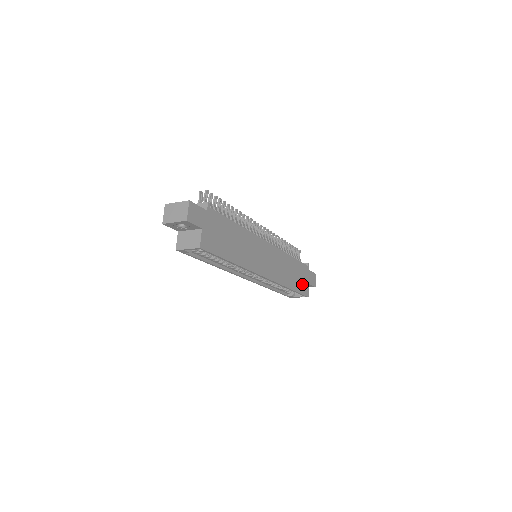
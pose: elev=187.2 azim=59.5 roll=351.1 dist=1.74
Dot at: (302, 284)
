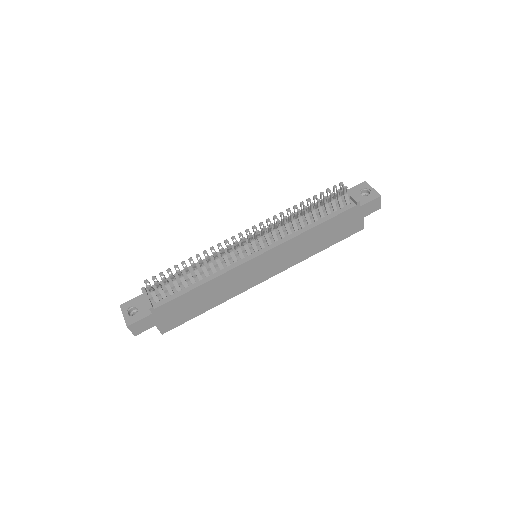
Dot at: (346, 229)
